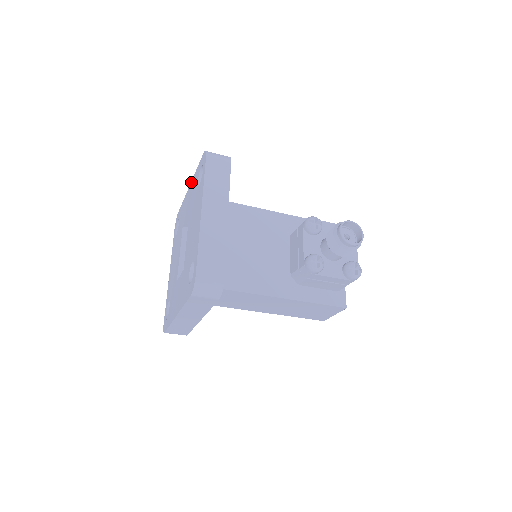
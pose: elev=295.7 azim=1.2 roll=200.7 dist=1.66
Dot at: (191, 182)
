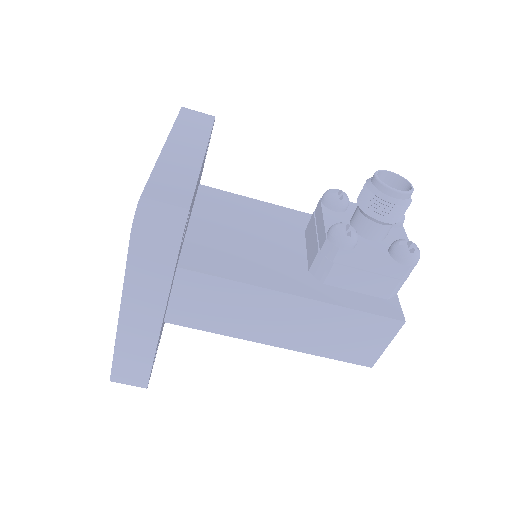
Dot at: occluded
